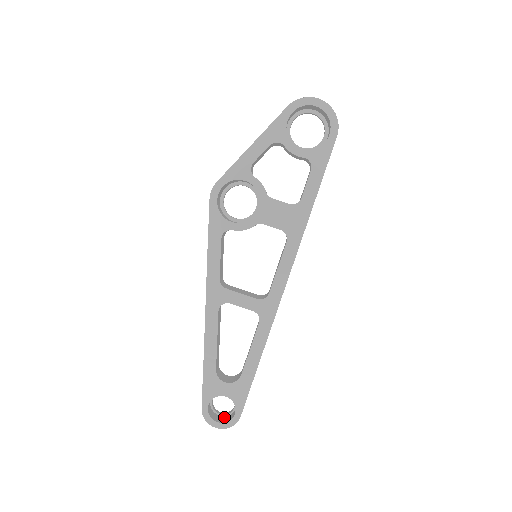
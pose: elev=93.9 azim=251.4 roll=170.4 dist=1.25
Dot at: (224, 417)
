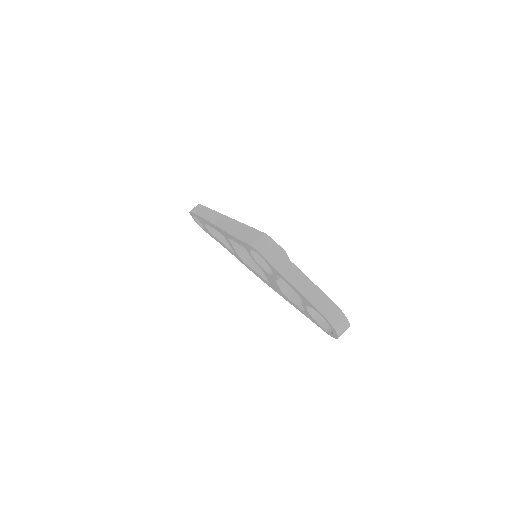
Dot at: occluded
